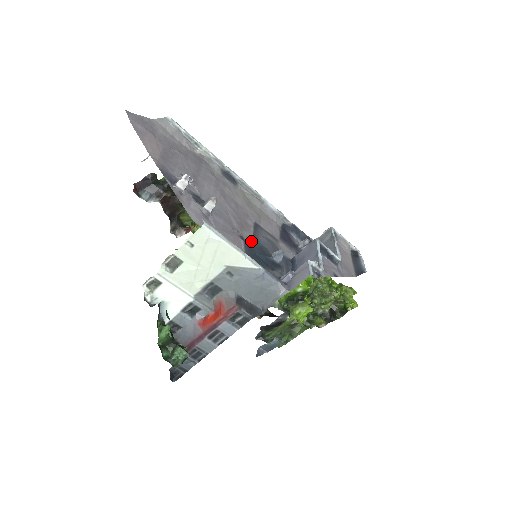
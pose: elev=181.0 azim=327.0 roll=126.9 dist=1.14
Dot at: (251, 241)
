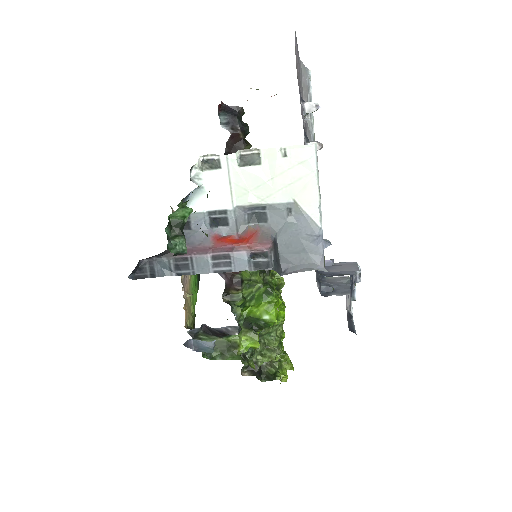
Dot at: occluded
